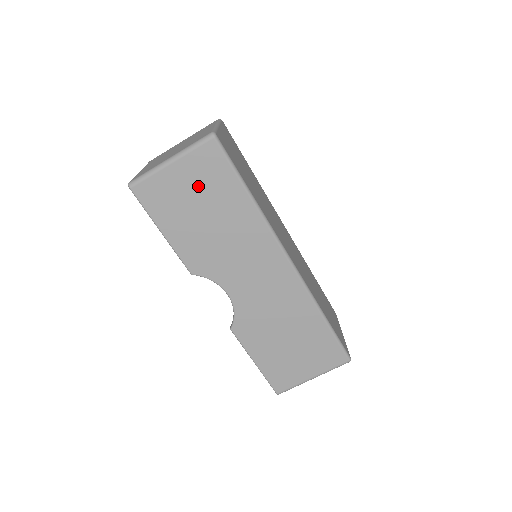
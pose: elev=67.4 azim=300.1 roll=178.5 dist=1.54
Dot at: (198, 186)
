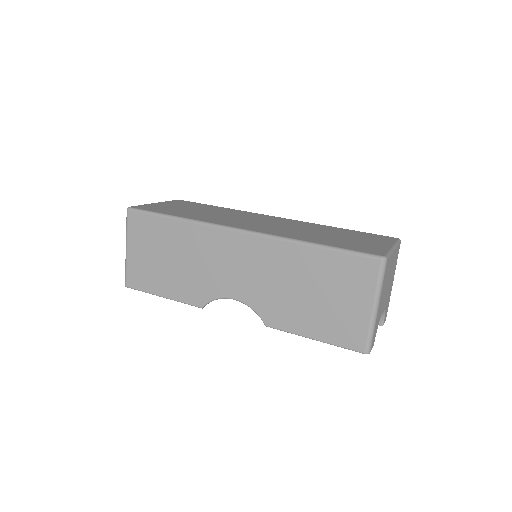
Dot at: (148, 246)
